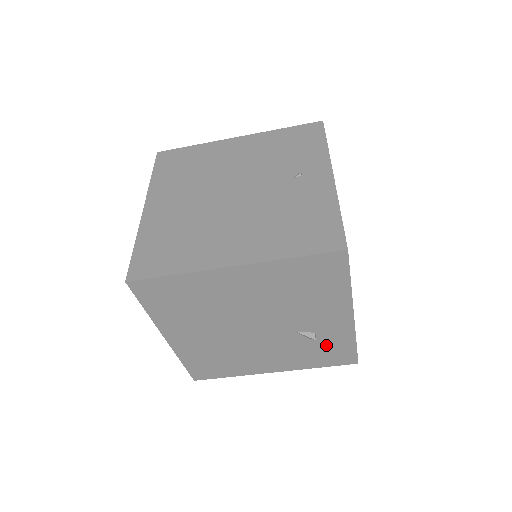
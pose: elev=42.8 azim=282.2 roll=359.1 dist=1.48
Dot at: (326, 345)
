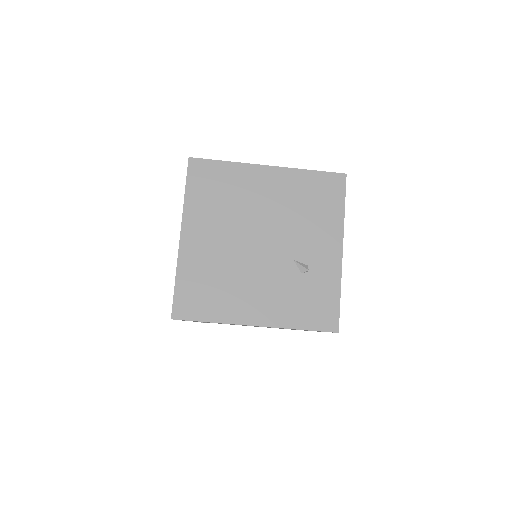
Dot at: (314, 289)
